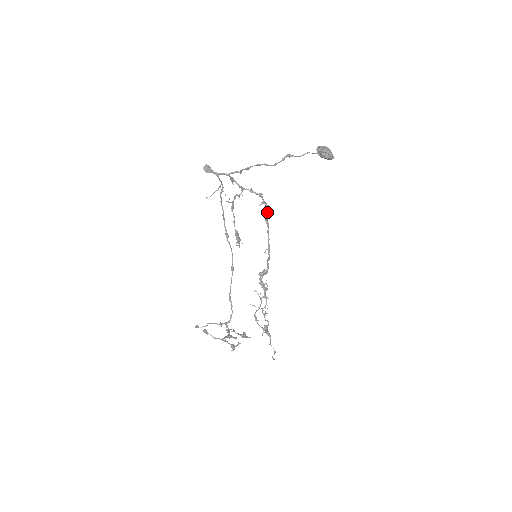
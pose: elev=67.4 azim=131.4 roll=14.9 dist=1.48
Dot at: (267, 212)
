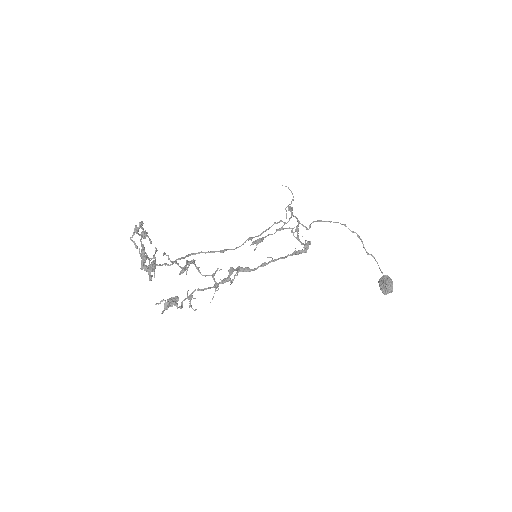
Dot at: (302, 251)
